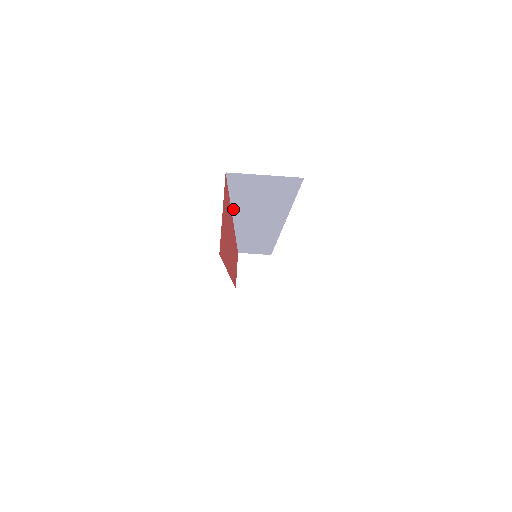
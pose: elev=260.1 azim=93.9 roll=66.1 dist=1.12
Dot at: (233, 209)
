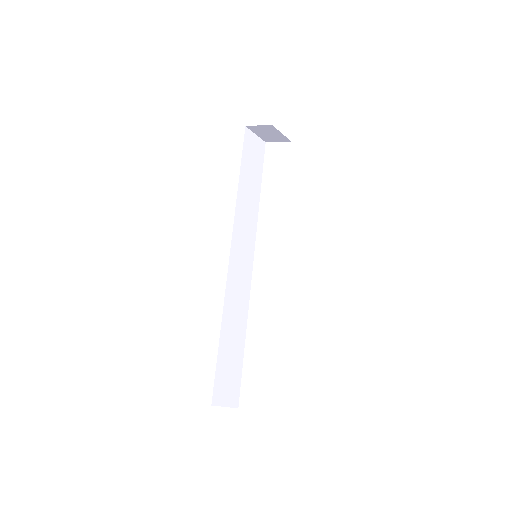
Dot at: occluded
